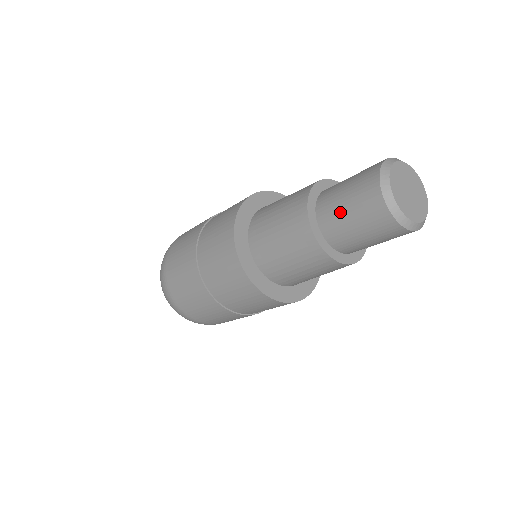
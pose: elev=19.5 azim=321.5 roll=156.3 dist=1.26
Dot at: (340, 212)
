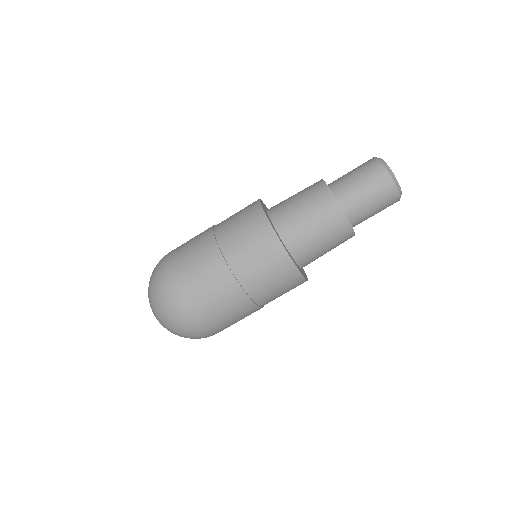
Dot at: (355, 187)
